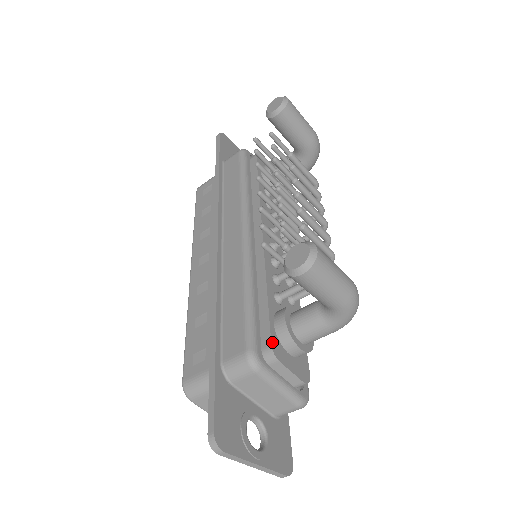
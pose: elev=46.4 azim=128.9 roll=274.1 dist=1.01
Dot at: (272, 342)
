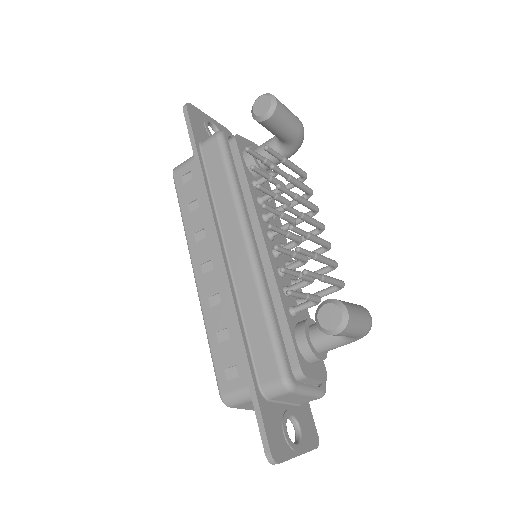
Dot at: (300, 363)
